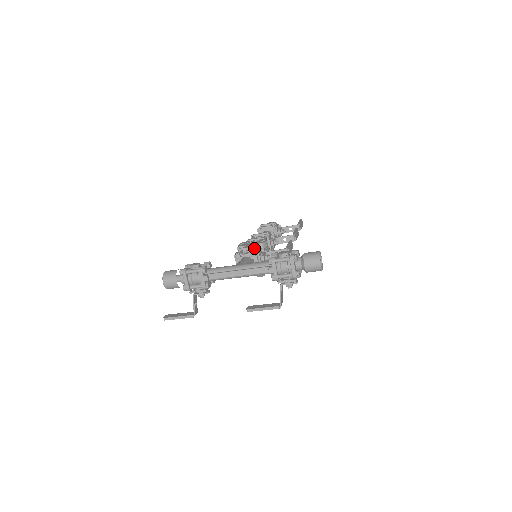
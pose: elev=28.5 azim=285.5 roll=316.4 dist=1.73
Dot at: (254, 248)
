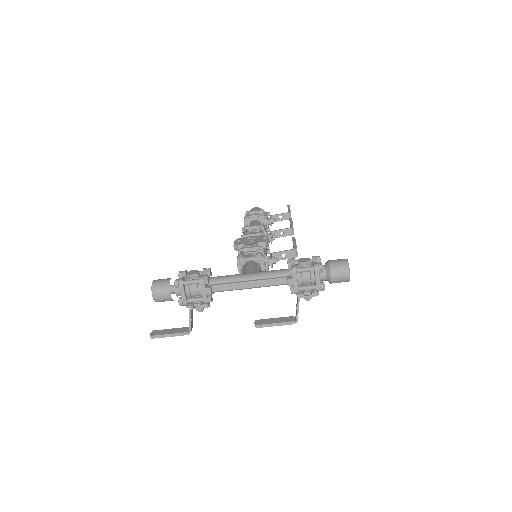
Dot at: (259, 249)
